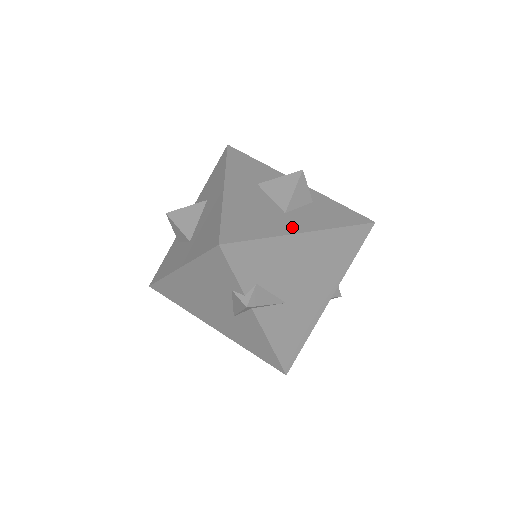
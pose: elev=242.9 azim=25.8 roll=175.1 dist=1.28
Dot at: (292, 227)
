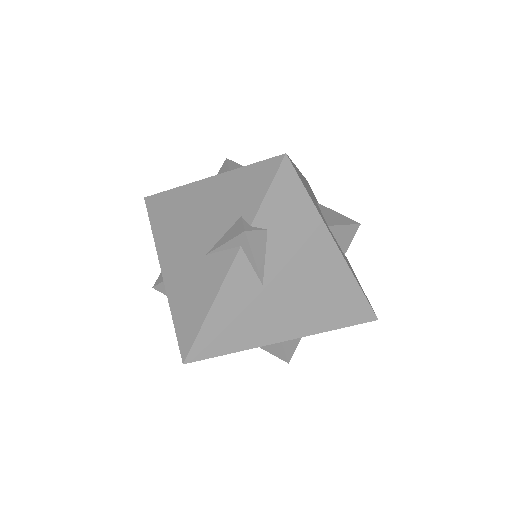
Dot at: occluded
